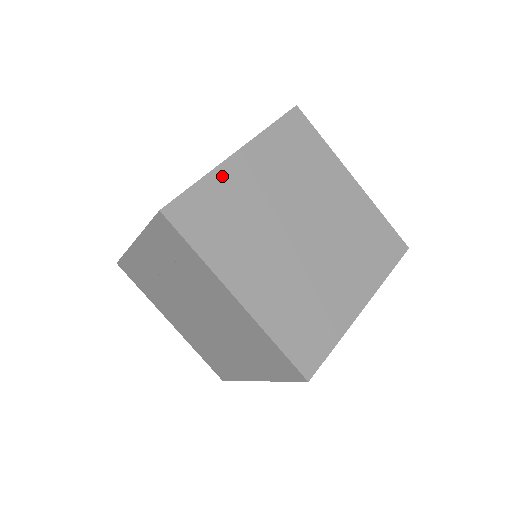
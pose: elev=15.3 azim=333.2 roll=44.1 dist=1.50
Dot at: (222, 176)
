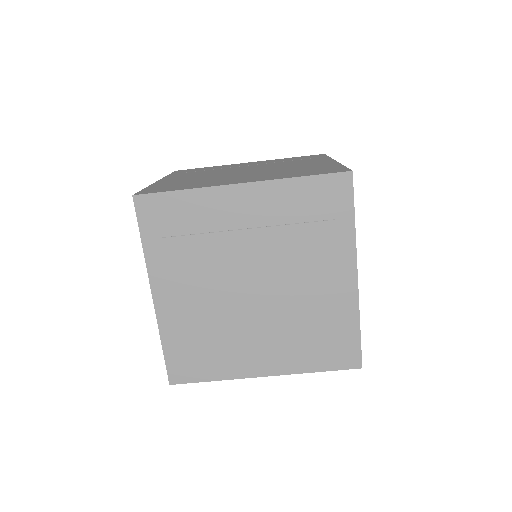
Dot at: occluded
